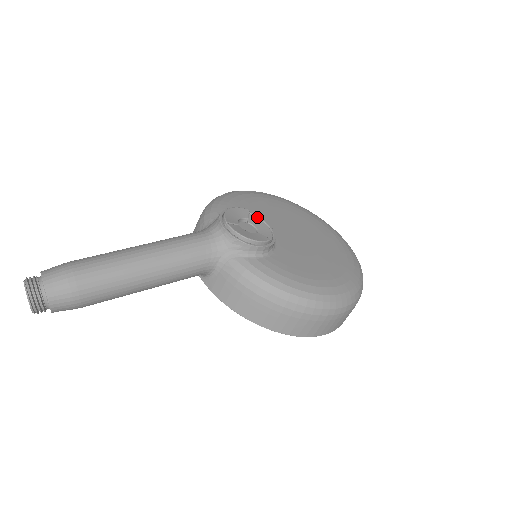
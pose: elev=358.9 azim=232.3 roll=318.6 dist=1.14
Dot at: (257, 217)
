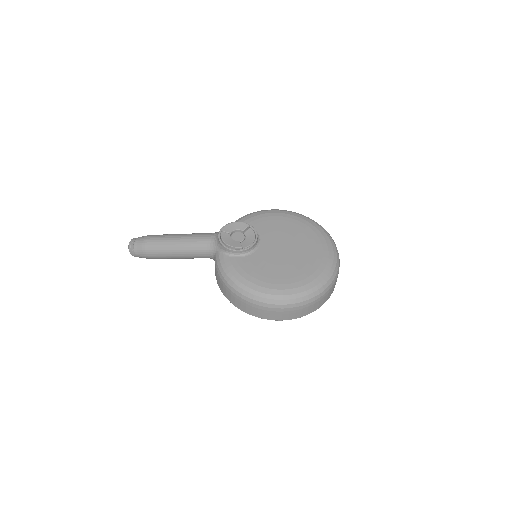
Dot at: (254, 231)
